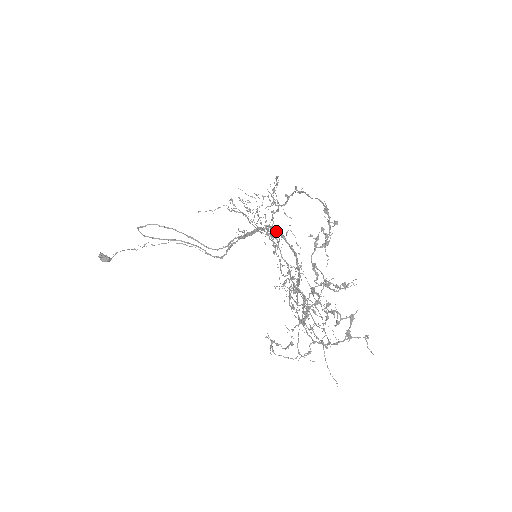
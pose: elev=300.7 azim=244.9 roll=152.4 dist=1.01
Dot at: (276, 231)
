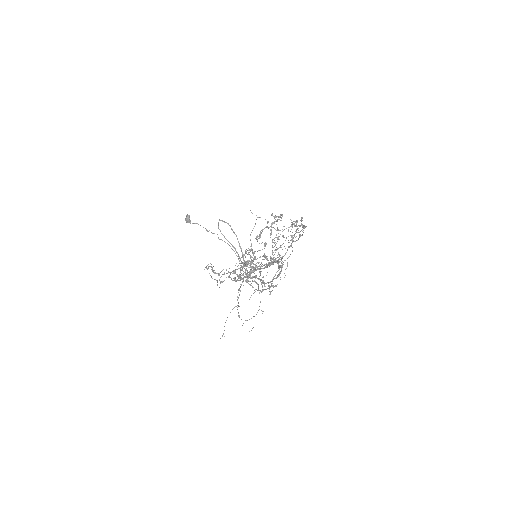
Dot at: occluded
